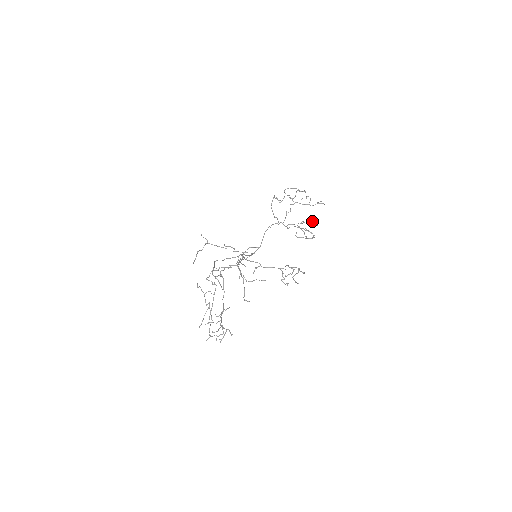
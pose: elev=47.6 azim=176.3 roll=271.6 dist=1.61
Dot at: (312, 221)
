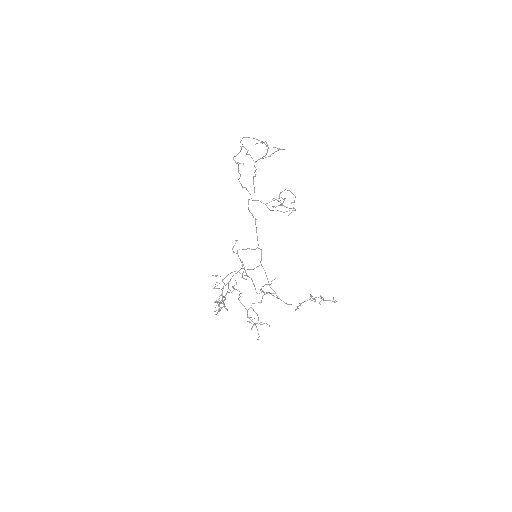
Dot at: (287, 190)
